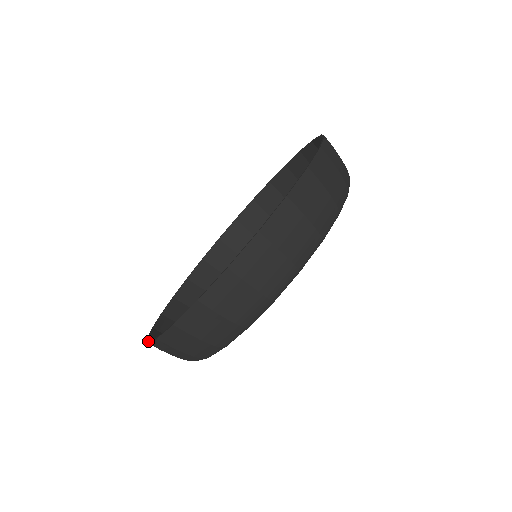
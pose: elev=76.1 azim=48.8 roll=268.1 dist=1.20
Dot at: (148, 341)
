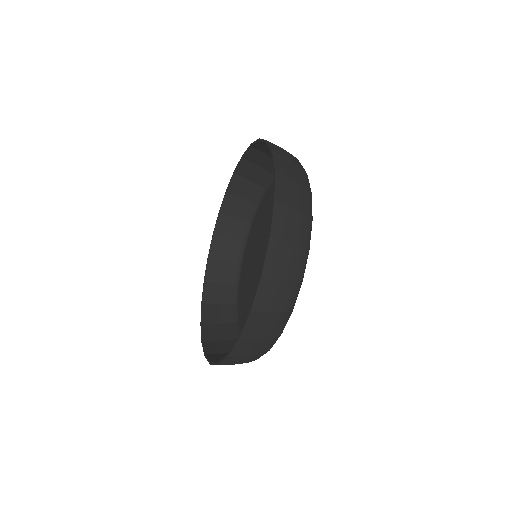
Dot at: occluded
